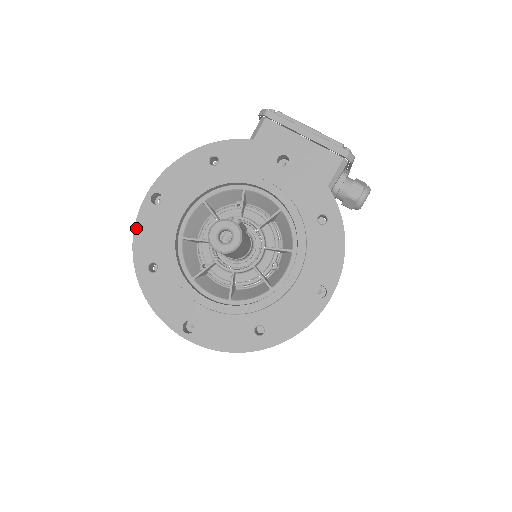
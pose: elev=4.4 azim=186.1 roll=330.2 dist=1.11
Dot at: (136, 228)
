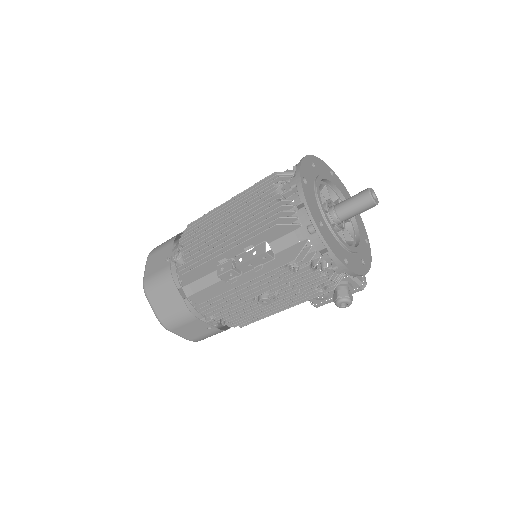
Dot at: (320, 159)
